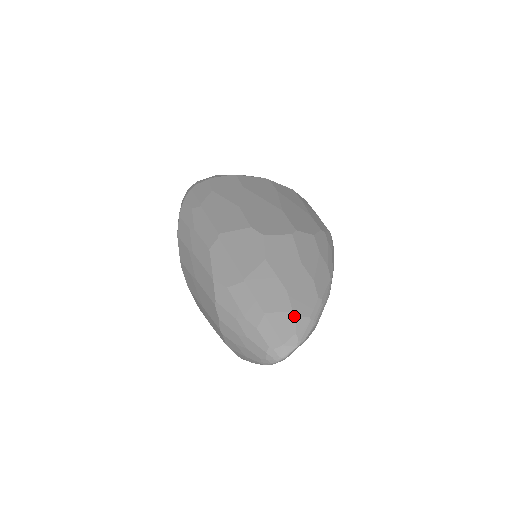
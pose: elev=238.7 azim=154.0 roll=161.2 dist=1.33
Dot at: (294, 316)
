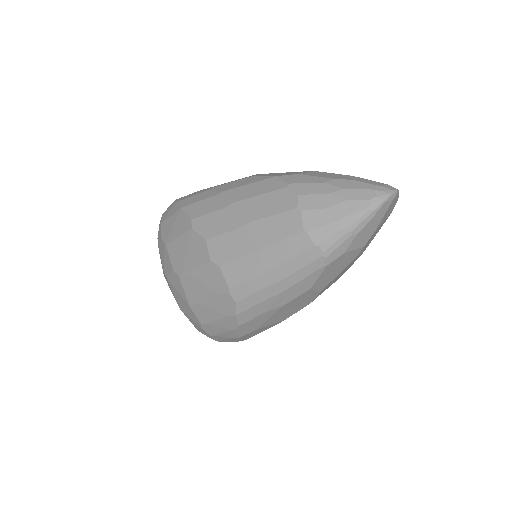
Dot at: occluded
